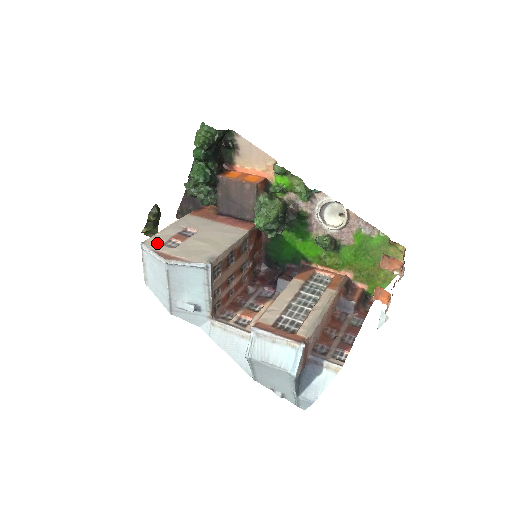
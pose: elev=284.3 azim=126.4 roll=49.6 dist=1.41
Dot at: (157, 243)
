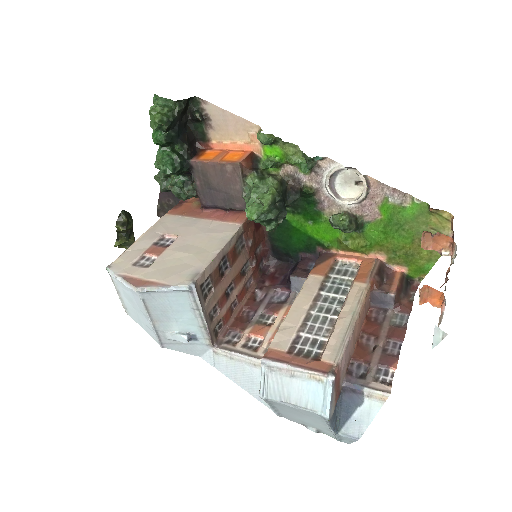
Dot at: (126, 264)
